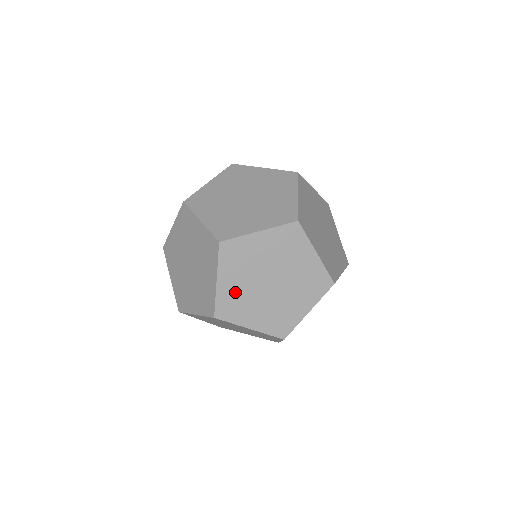
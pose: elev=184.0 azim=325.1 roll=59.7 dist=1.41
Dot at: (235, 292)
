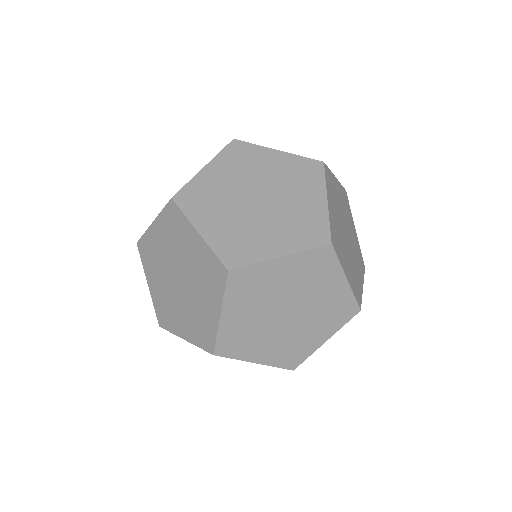
Dot at: (228, 231)
